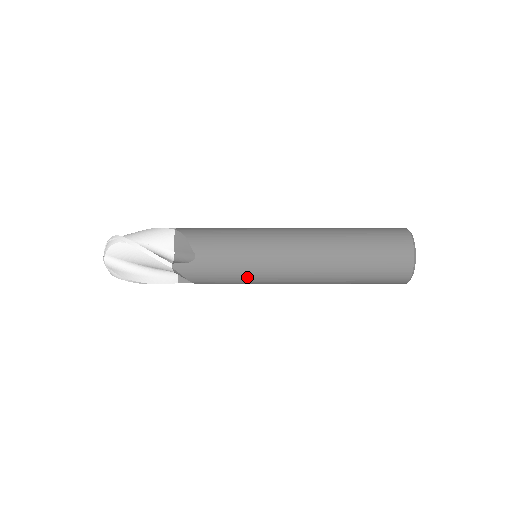
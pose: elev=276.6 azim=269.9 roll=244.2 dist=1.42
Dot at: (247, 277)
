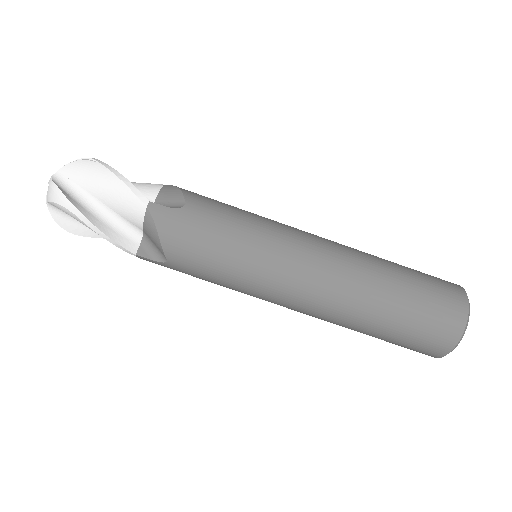
Dot at: occluded
